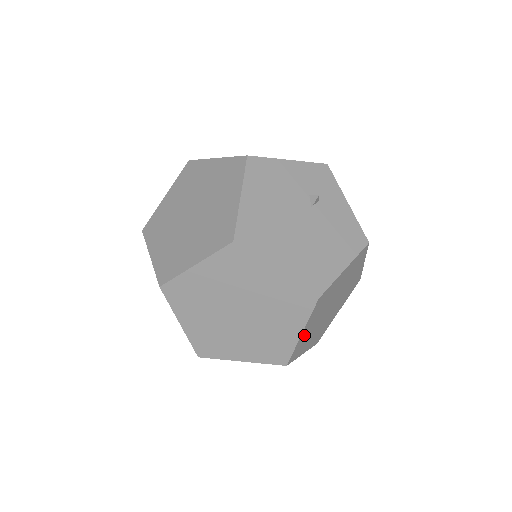
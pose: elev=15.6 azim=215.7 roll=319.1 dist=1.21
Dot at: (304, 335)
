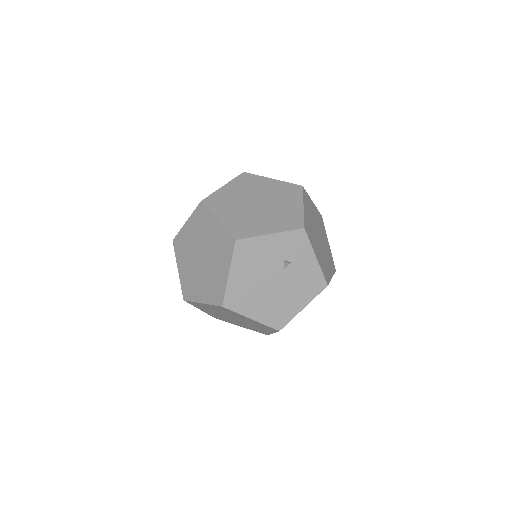
Dot at: occluded
